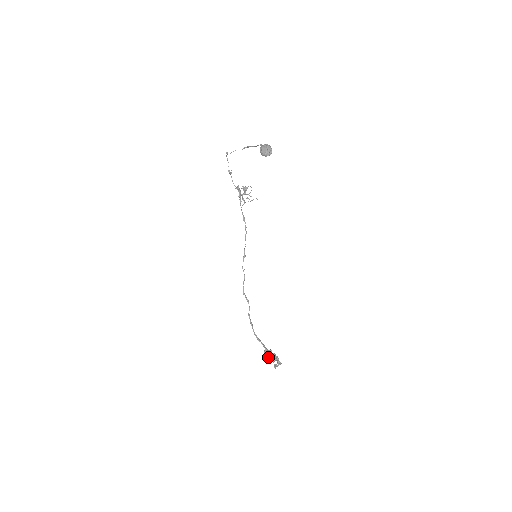
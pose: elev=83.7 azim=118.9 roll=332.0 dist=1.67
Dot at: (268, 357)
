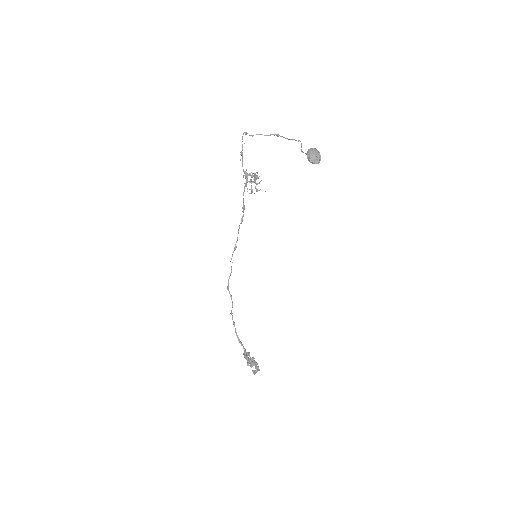
Dot at: (248, 362)
